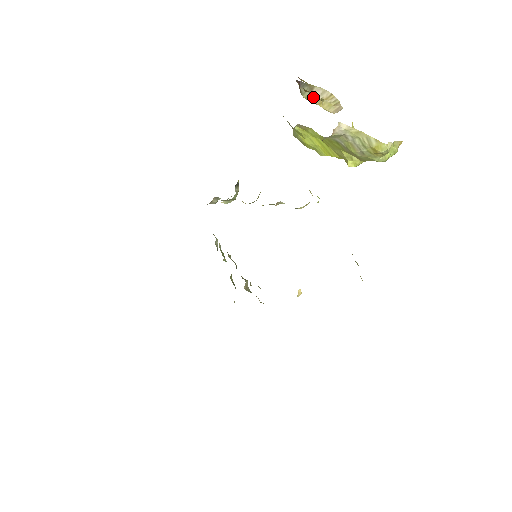
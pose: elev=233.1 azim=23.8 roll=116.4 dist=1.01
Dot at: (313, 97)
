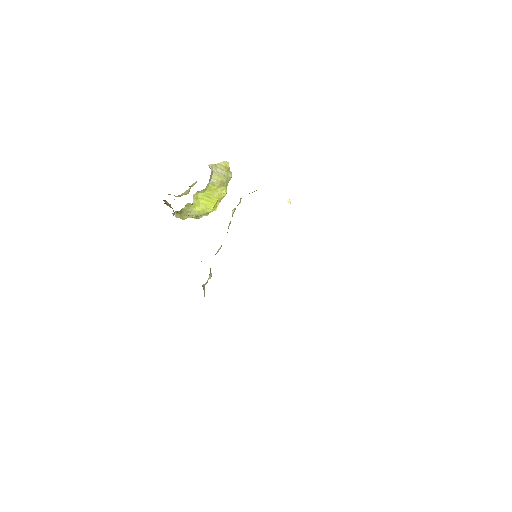
Dot at: occluded
